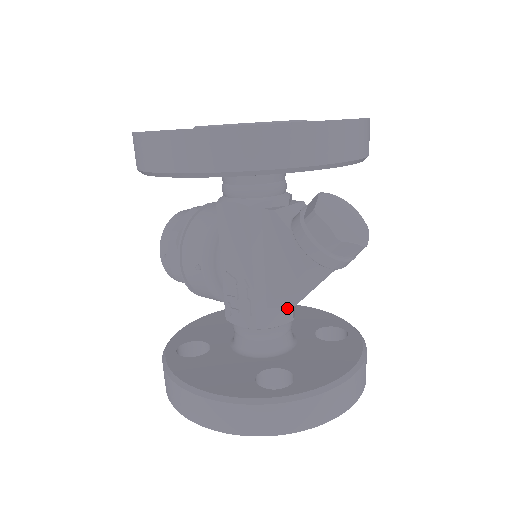
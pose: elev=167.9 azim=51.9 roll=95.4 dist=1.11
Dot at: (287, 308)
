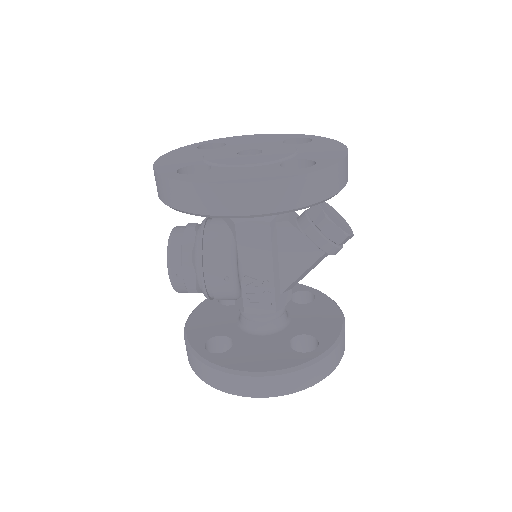
Dot at: (289, 290)
